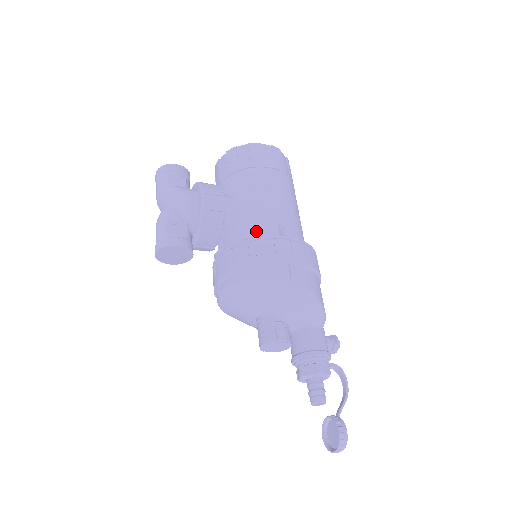
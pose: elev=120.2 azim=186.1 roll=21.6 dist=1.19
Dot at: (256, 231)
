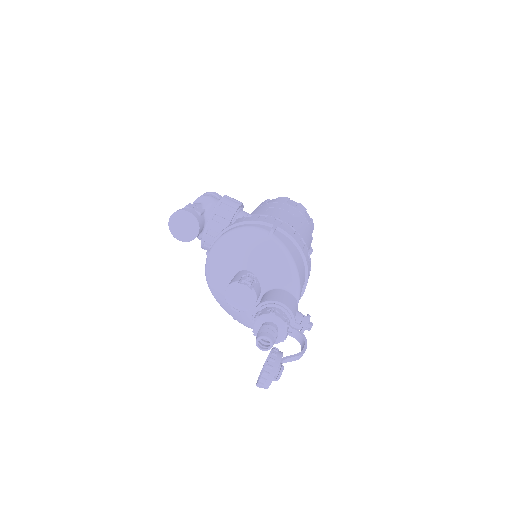
Dot at: occluded
